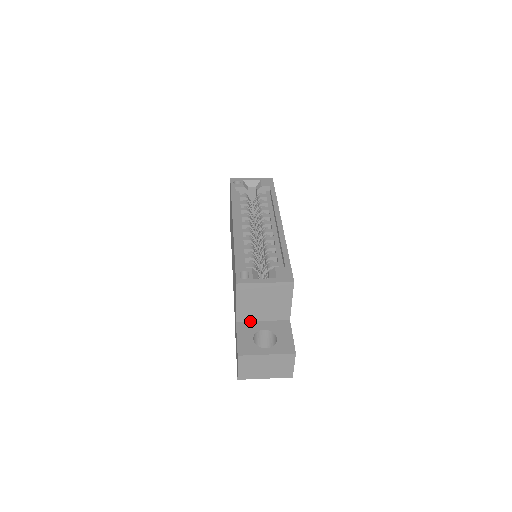
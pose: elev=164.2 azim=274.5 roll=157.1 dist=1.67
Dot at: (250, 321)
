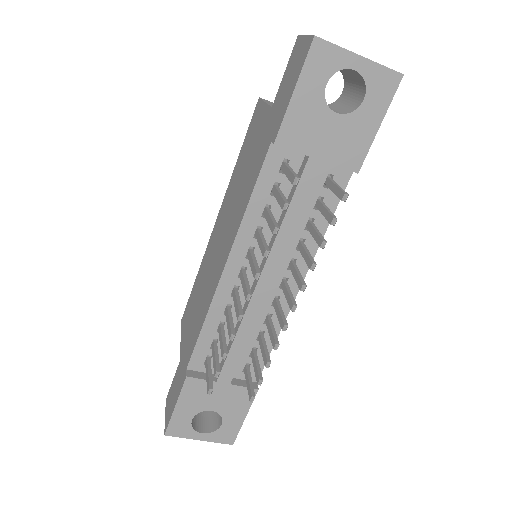
Dot at: occluded
